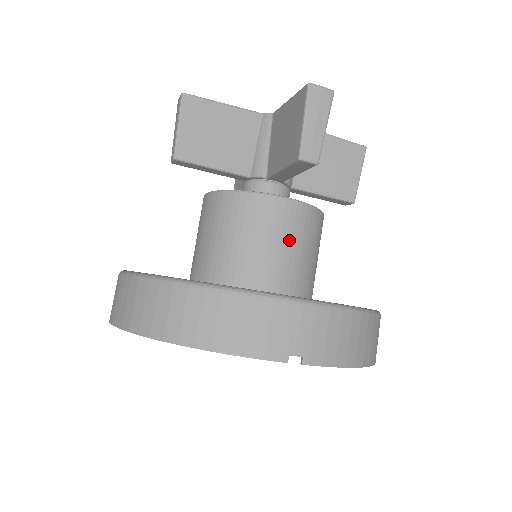
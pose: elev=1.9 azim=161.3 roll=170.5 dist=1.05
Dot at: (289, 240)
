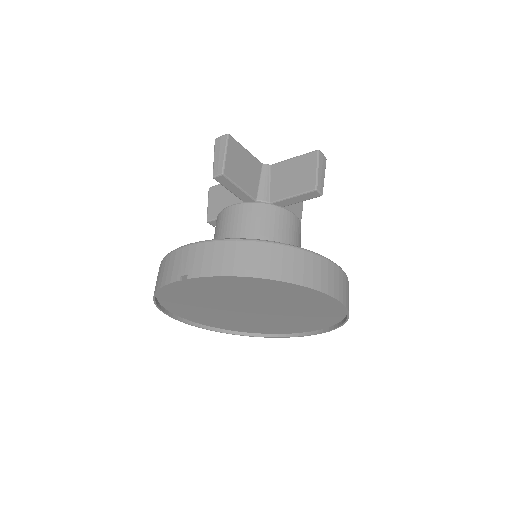
Dot at: (235, 228)
